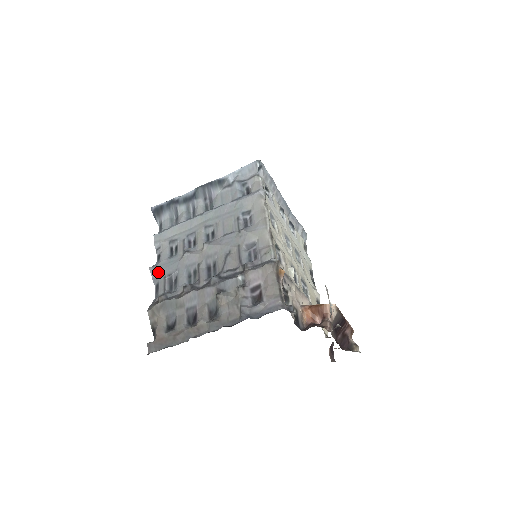
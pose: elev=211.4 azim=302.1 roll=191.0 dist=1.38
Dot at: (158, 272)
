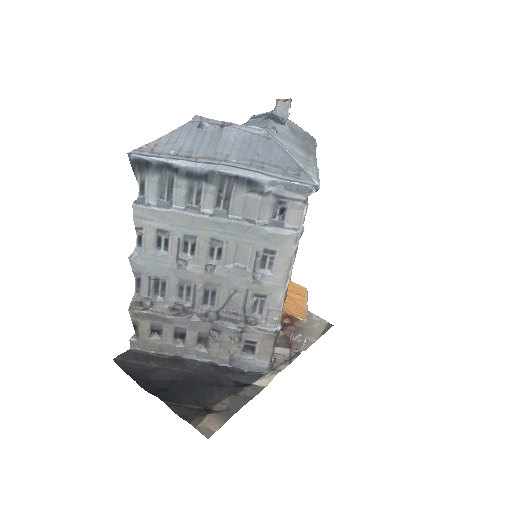
Dot at: (141, 268)
